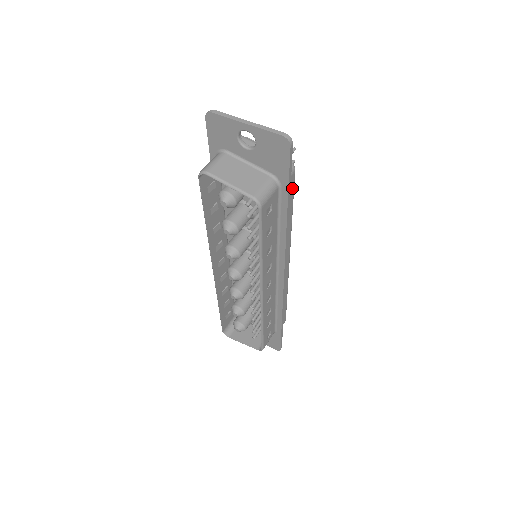
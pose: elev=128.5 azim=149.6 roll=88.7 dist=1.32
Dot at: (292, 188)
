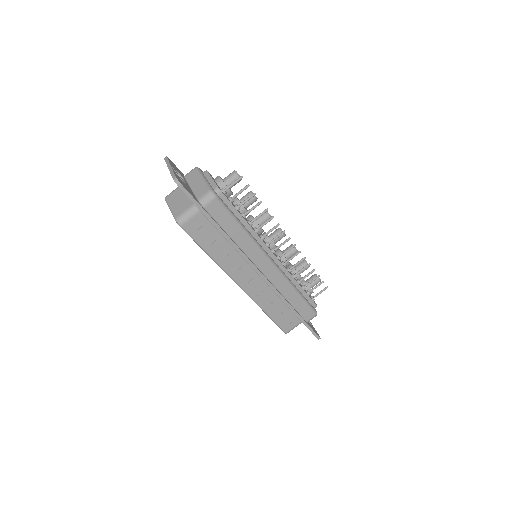
Dot at: (222, 210)
